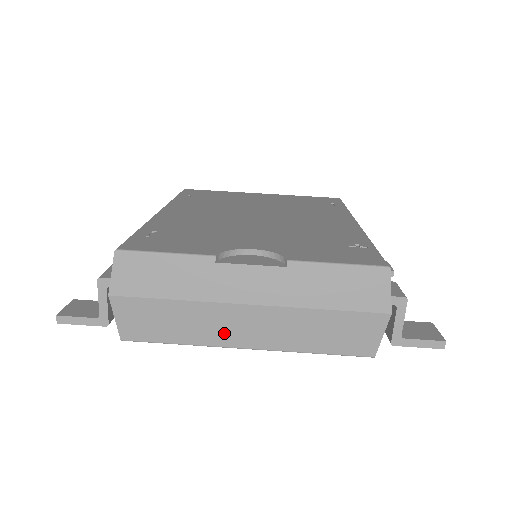
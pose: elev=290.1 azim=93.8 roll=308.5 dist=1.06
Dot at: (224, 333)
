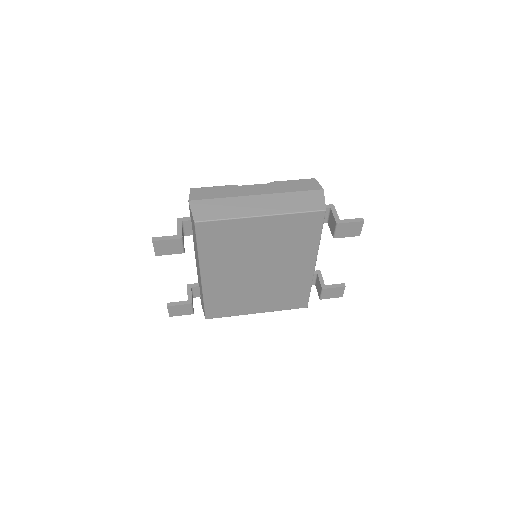
Dot at: (248, 210)
